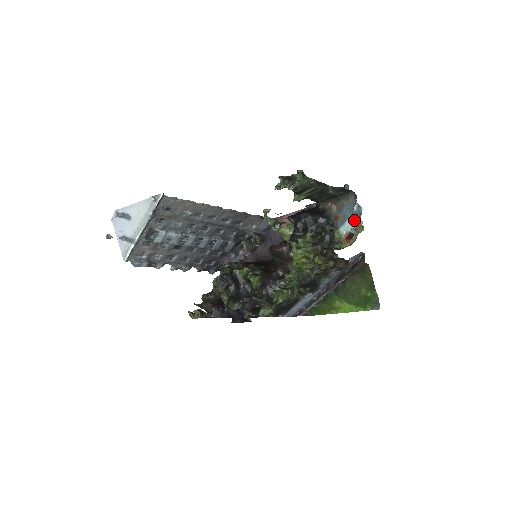
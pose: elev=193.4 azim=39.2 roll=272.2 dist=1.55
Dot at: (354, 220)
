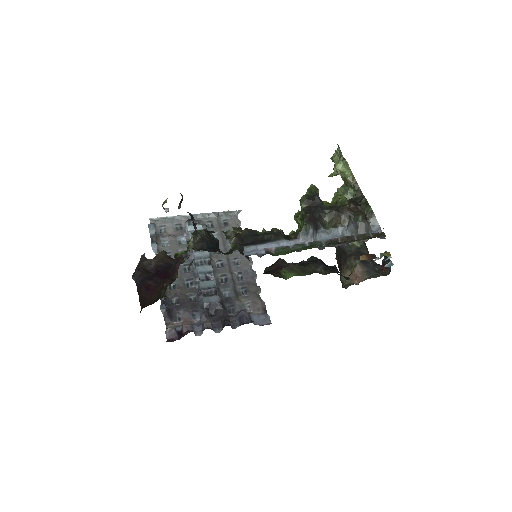
Dot at: occluded
